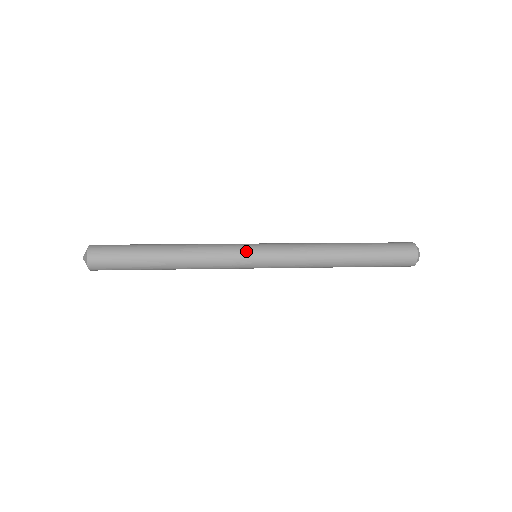
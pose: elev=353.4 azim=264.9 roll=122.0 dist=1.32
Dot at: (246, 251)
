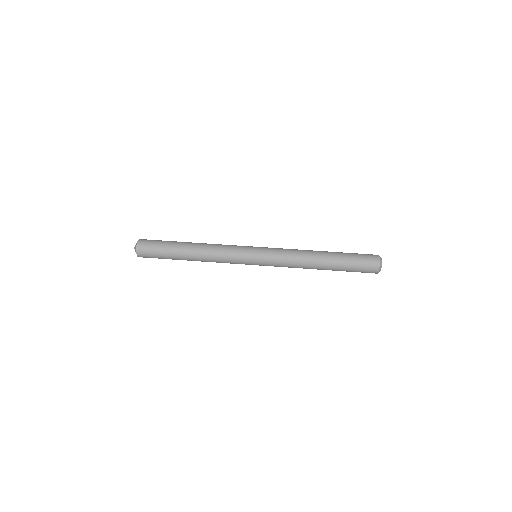
Dot at: (248, 252)
